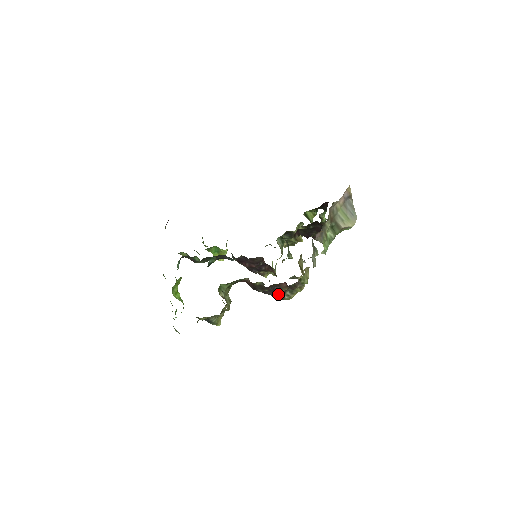
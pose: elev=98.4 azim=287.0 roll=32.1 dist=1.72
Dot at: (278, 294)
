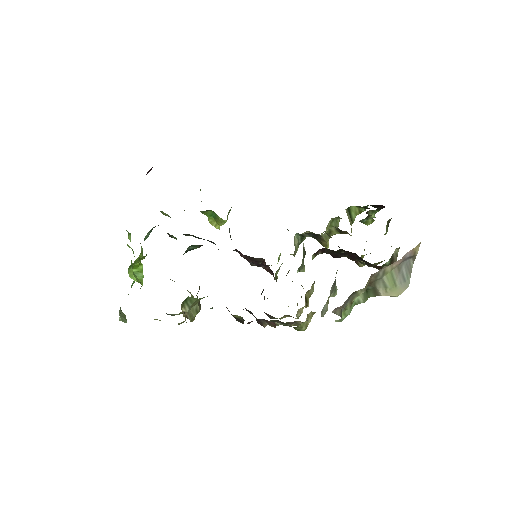
Dot at: (262, 325)
